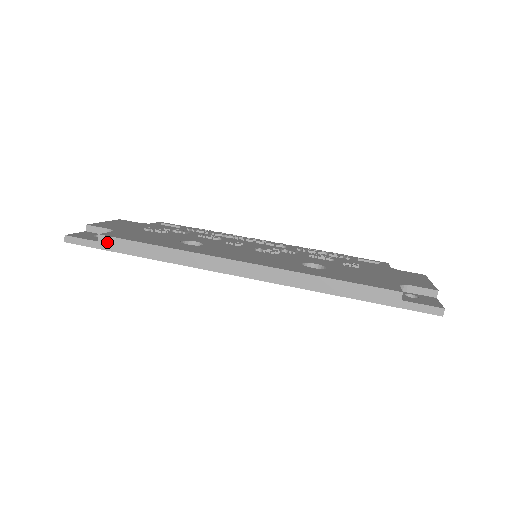
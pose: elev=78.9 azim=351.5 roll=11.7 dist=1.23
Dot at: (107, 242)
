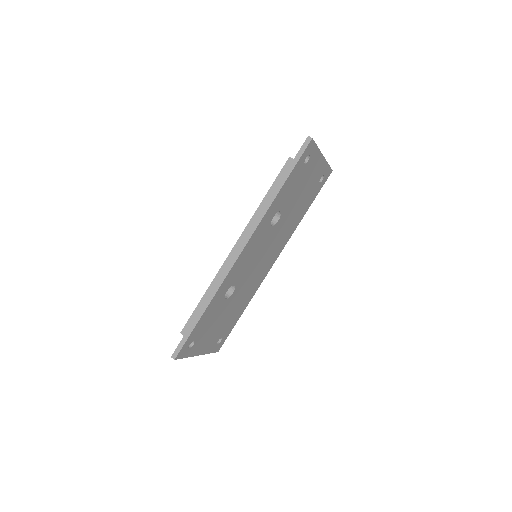
Dot at: (187, 330)
